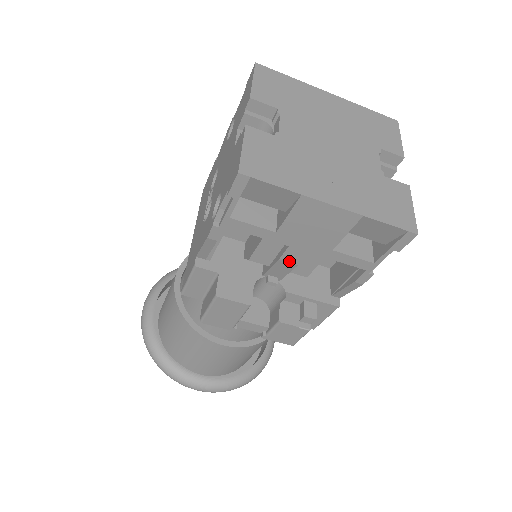
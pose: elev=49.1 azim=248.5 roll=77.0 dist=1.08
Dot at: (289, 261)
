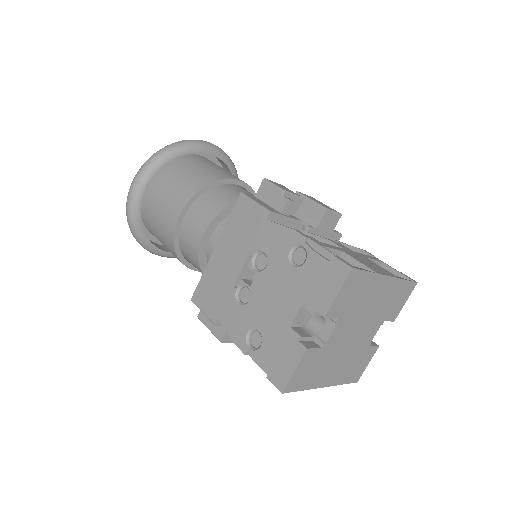
Dot at: occluded
